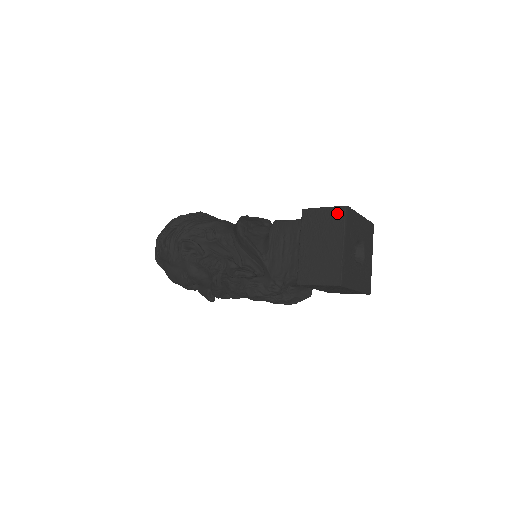
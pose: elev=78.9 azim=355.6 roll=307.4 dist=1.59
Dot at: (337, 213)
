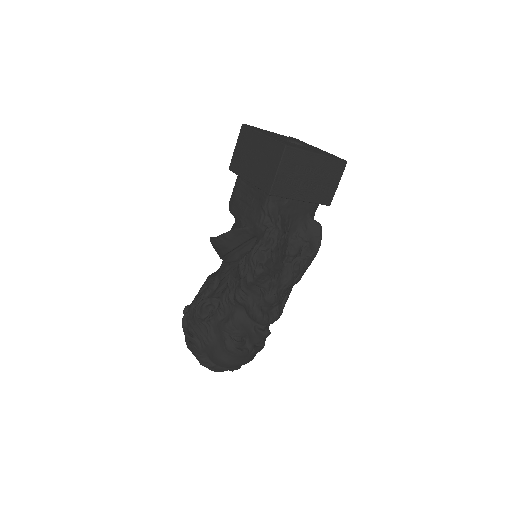
Dot at: (242, 134)
